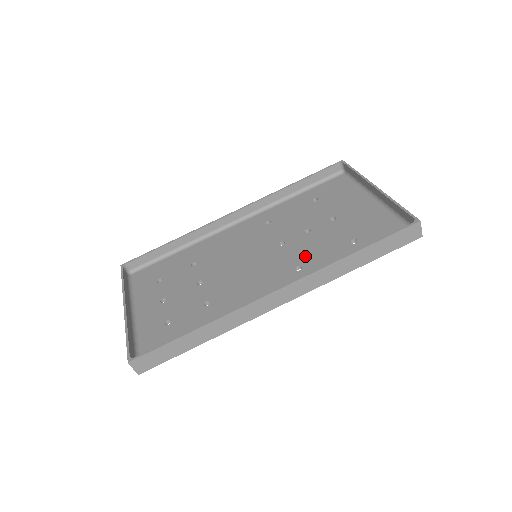
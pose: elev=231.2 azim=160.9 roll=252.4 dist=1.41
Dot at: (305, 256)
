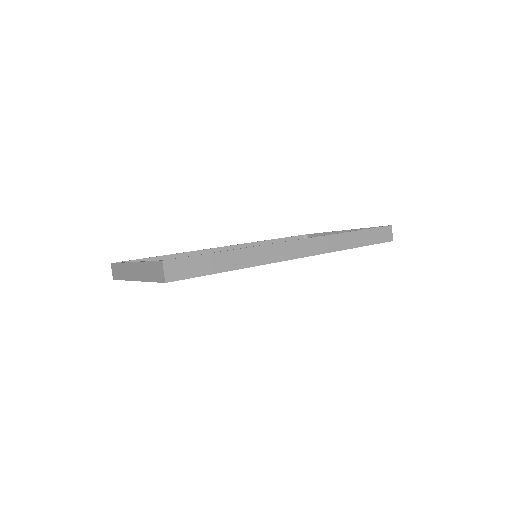
Dot at: occluded
